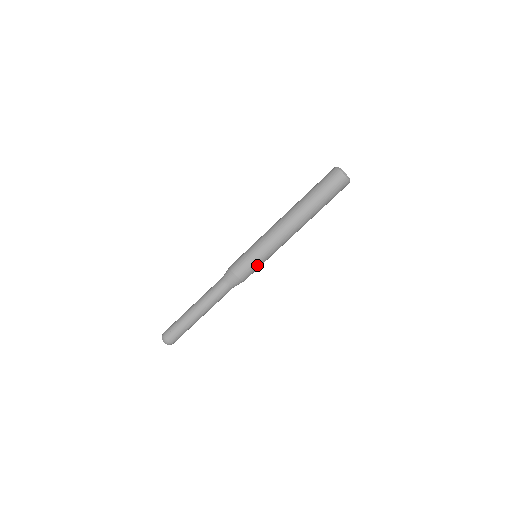
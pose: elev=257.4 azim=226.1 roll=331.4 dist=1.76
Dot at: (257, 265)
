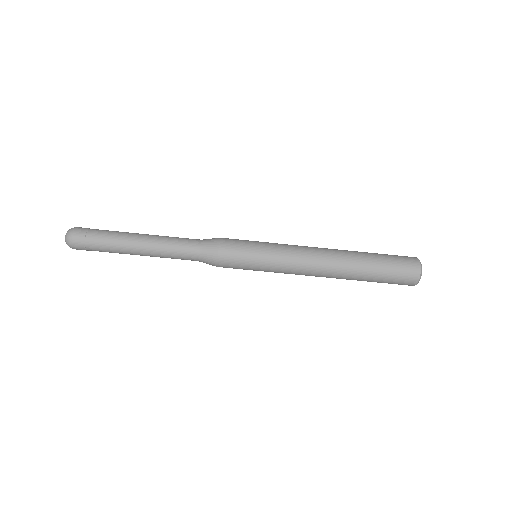
Dot at: occluded
